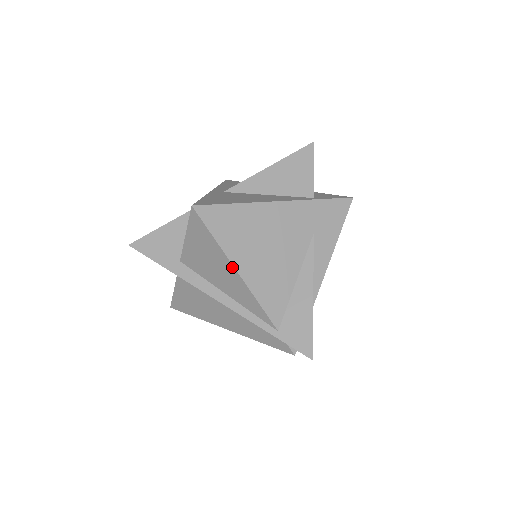
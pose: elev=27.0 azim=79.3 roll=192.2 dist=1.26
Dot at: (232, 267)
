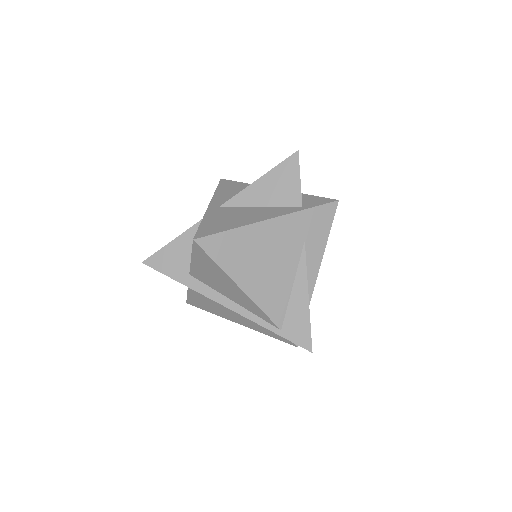
Dot at: (235, 285)
